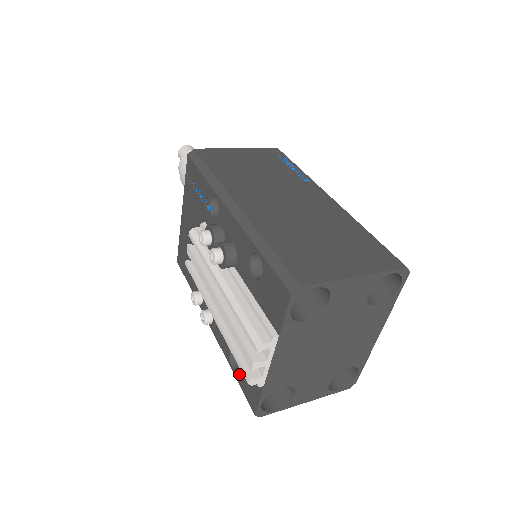
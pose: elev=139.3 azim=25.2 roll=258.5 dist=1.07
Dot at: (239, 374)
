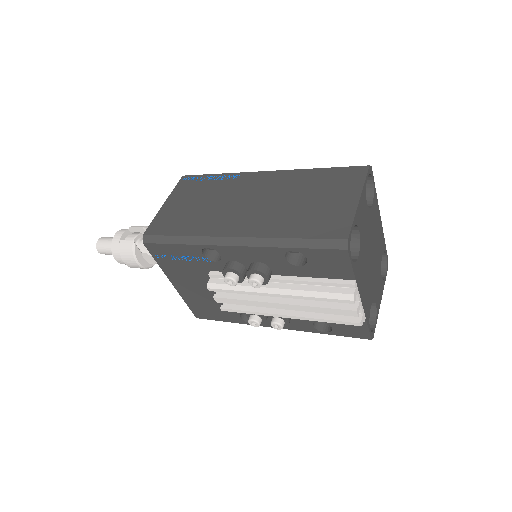
Dot at: (335, 331)
